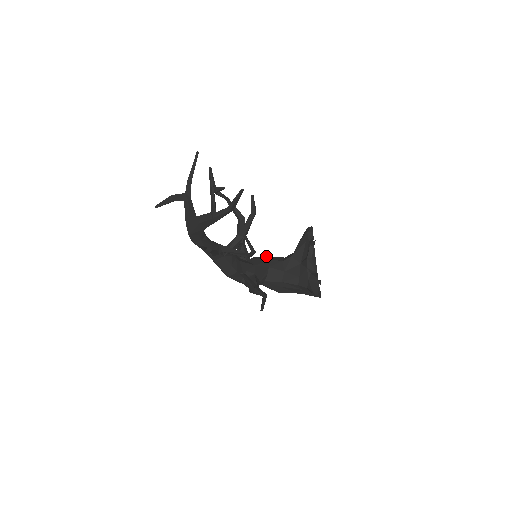
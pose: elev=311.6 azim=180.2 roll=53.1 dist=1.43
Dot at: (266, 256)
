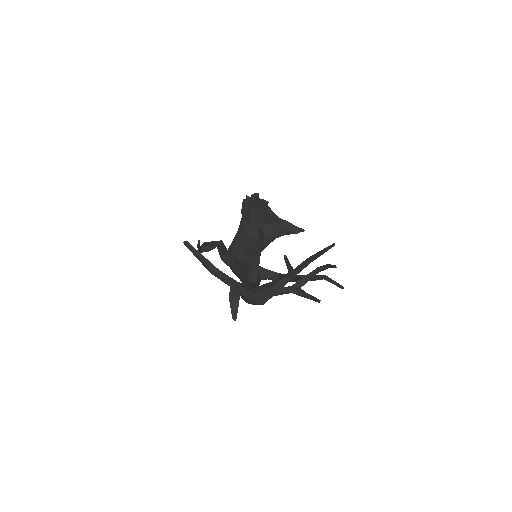
Dot at: (234, 244)
